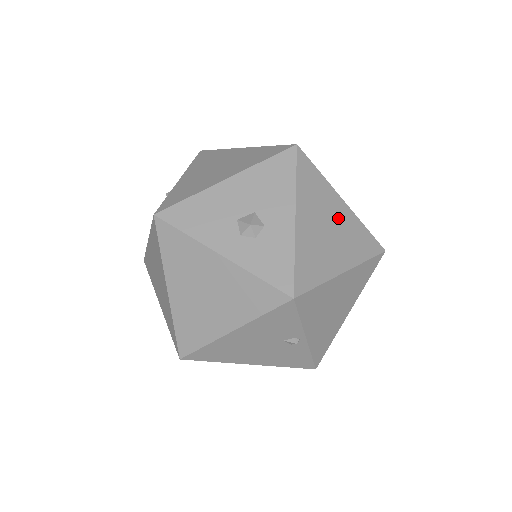
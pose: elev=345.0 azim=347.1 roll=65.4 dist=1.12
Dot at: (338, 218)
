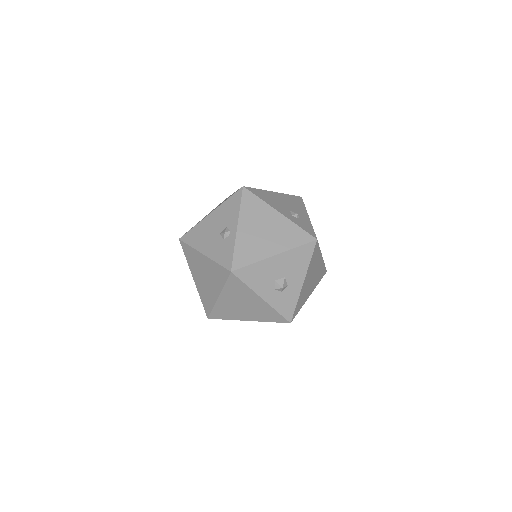
Dot at: (317, 269)
